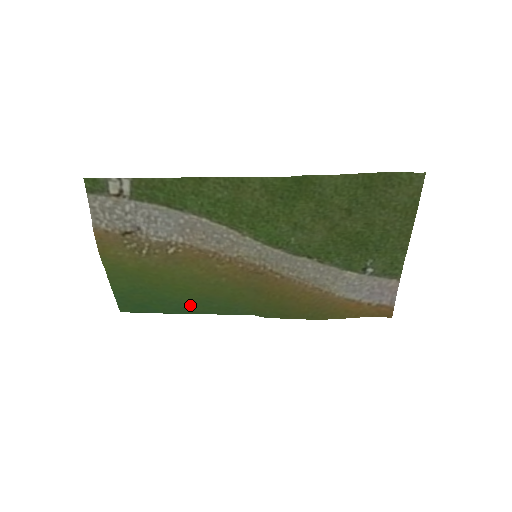
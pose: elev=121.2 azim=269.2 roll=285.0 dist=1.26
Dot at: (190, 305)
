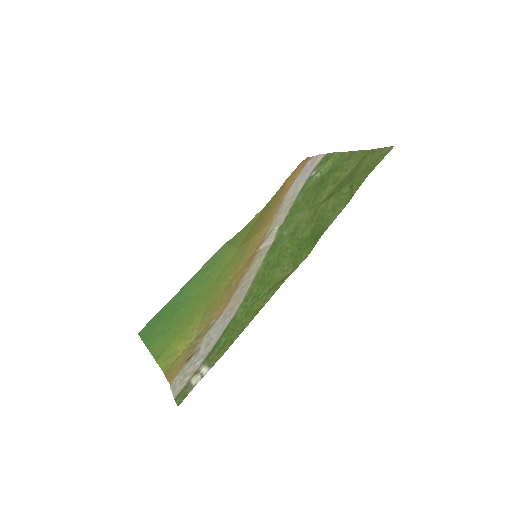
Dot at: (192, 290)
